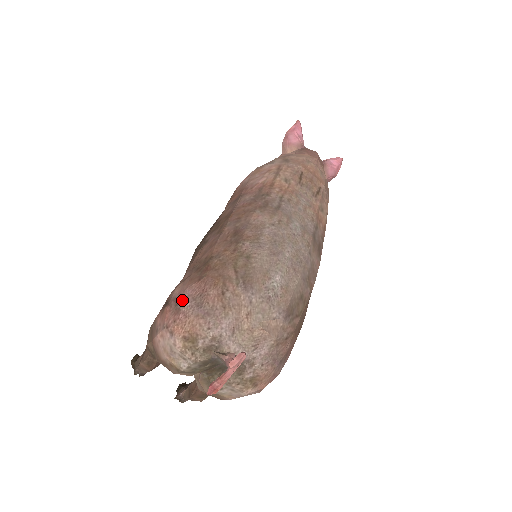
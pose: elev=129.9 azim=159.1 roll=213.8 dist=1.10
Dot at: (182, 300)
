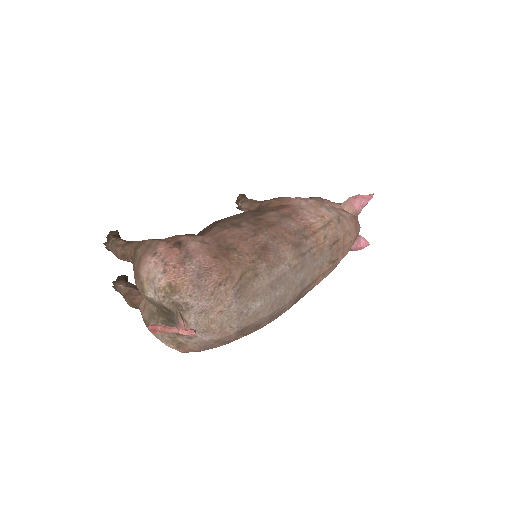
Dot at: (192, 259)
